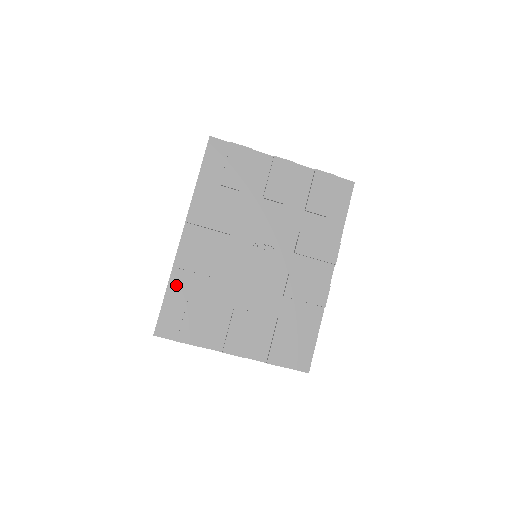
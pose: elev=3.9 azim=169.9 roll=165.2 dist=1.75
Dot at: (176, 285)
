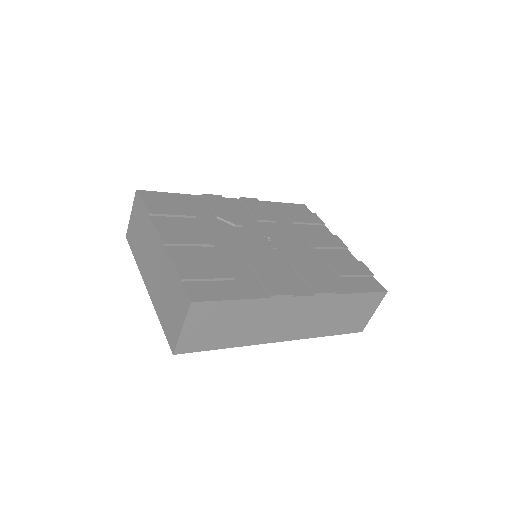
Dot at: (189, 198)
